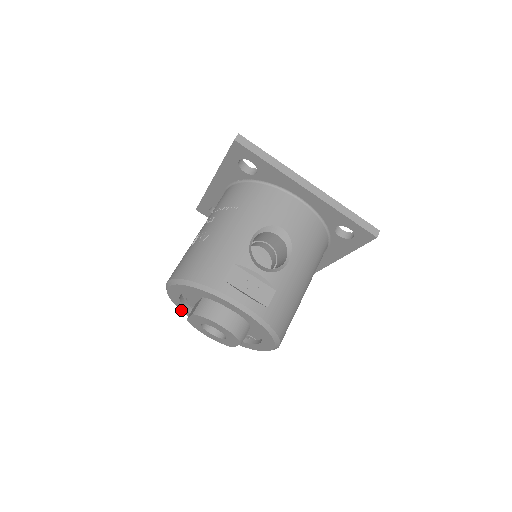
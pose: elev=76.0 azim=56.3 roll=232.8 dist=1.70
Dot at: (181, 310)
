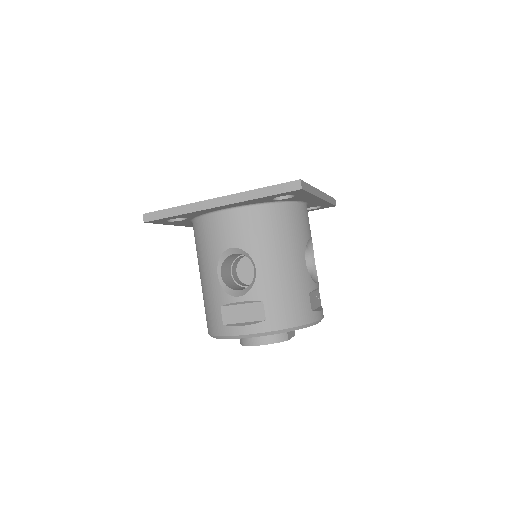
Dot at: occluded
